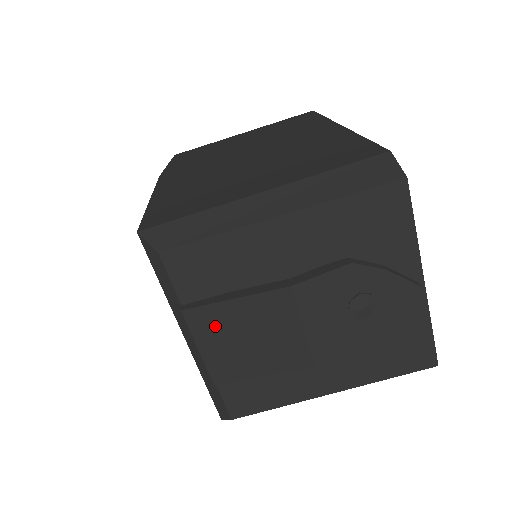
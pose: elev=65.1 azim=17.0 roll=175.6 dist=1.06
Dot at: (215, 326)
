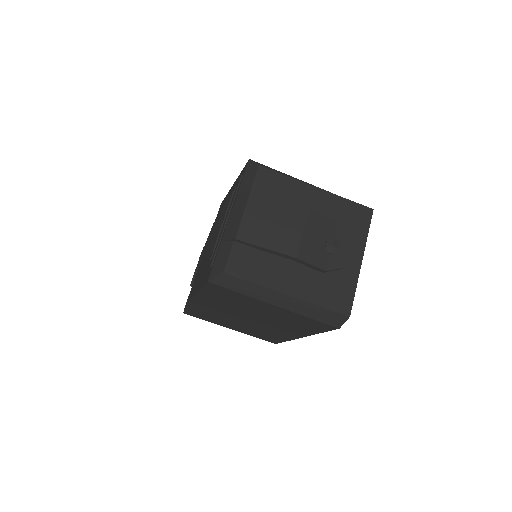
Dot at: (261, 208)
